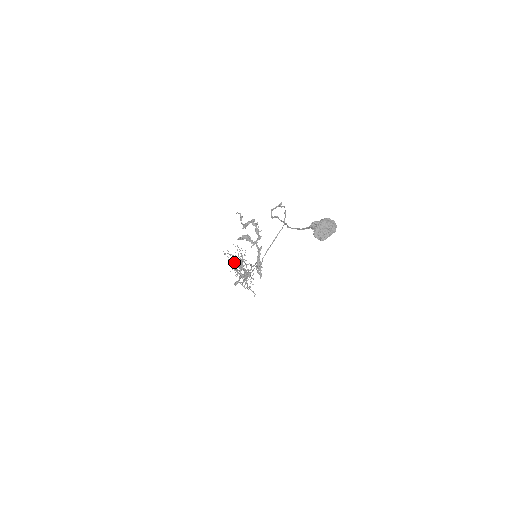
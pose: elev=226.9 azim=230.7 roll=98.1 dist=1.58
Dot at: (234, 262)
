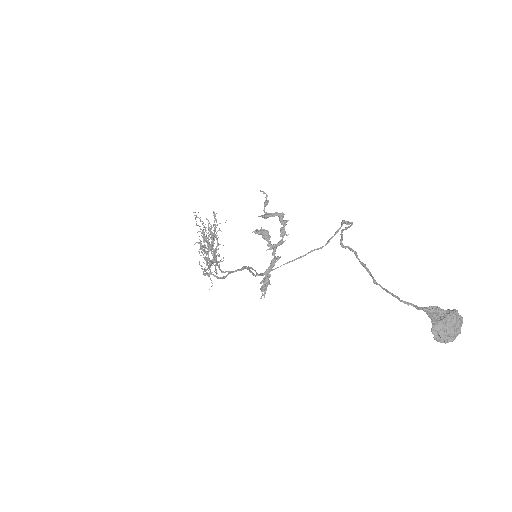
Dot at: occluded
